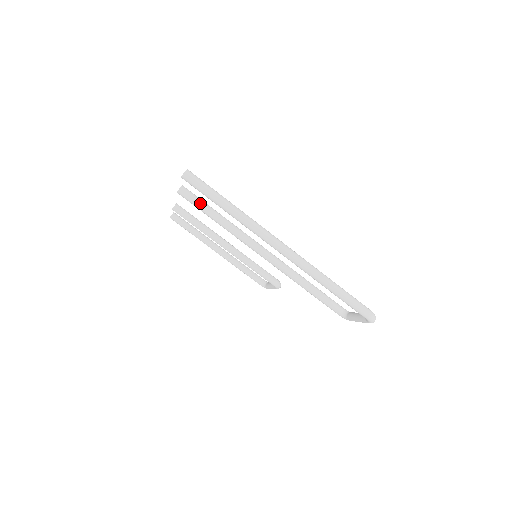
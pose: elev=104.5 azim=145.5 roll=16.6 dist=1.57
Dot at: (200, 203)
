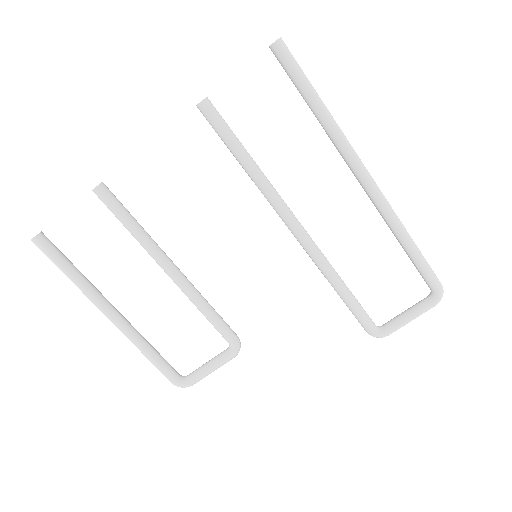
Dot at: occluded
